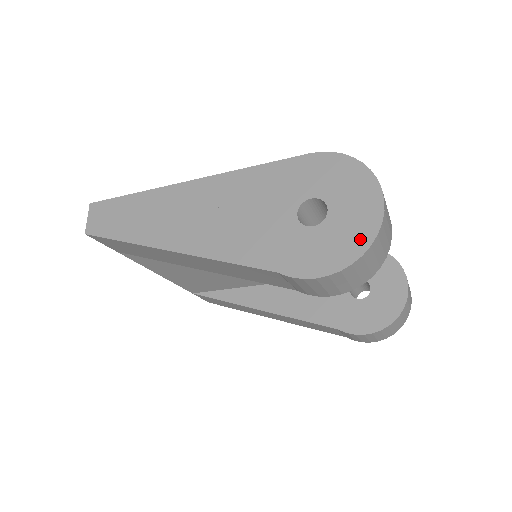
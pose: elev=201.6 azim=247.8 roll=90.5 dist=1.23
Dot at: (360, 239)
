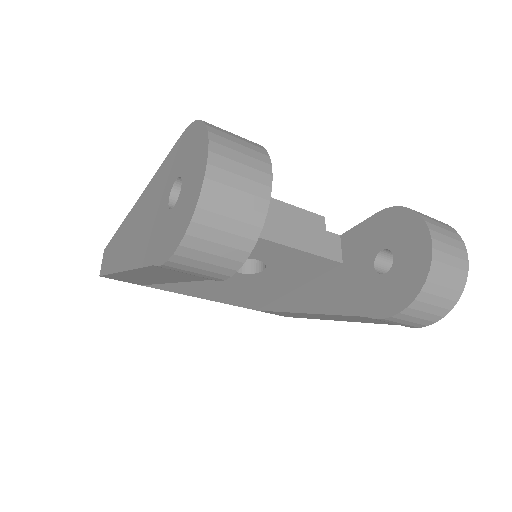
Dot at: (191, 204)
